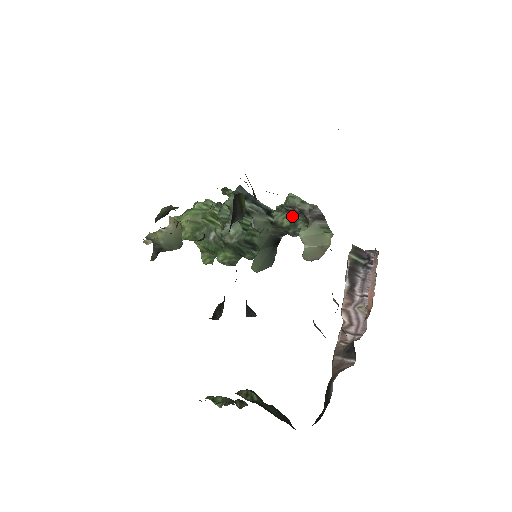
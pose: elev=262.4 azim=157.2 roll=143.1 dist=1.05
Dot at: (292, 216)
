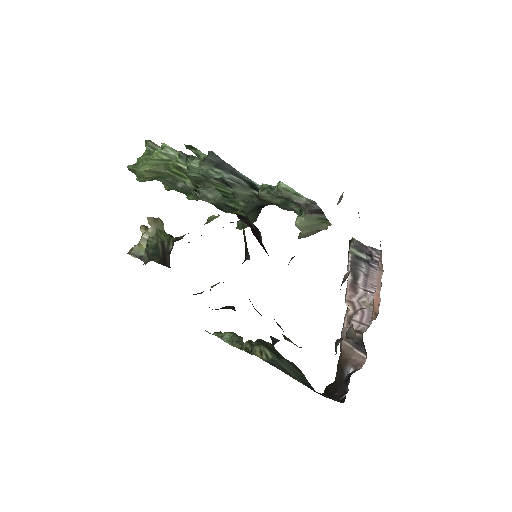
Dot at: (283, 200)
